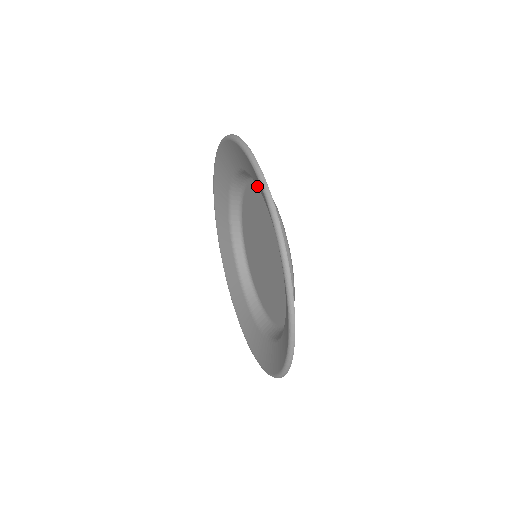
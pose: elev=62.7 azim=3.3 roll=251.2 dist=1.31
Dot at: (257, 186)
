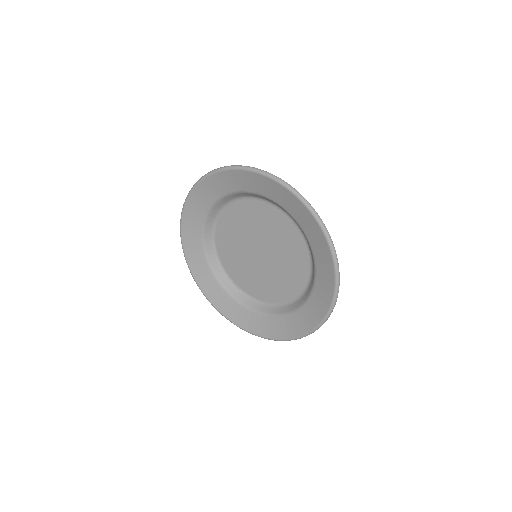
Dot at: (230, 208)
